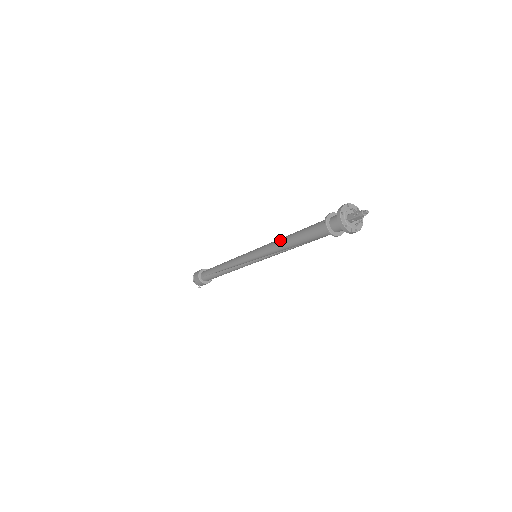
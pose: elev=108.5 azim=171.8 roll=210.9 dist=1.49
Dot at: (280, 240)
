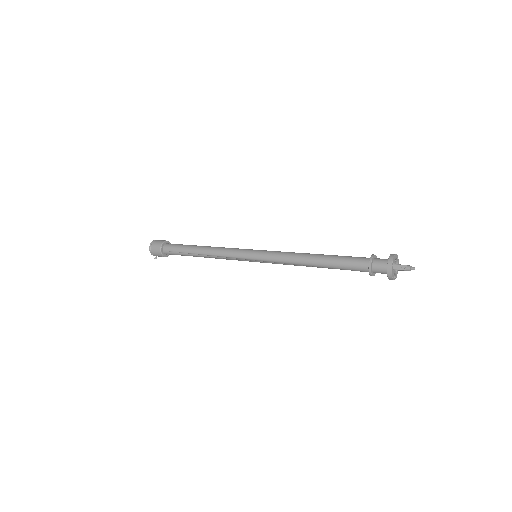
Dot at: (301, 257)
